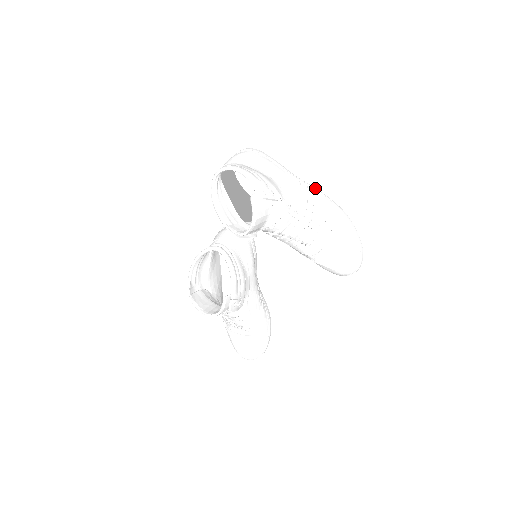
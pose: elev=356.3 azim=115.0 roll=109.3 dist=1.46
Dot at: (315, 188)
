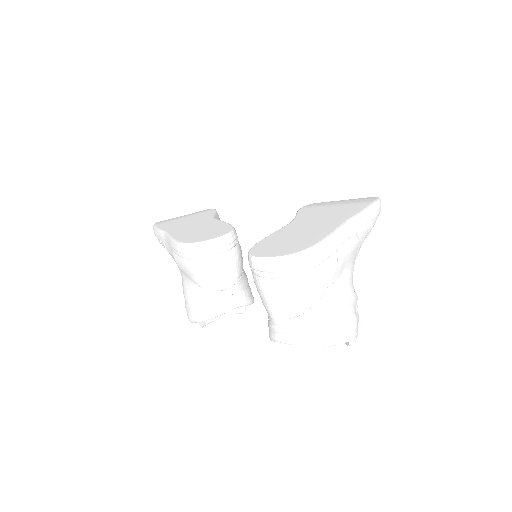
Dot at: (365, 217)
